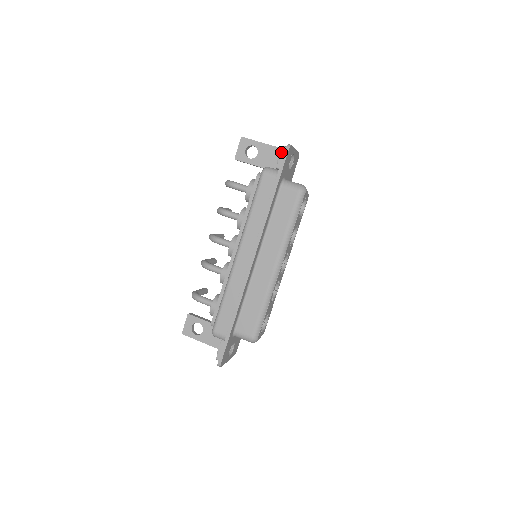
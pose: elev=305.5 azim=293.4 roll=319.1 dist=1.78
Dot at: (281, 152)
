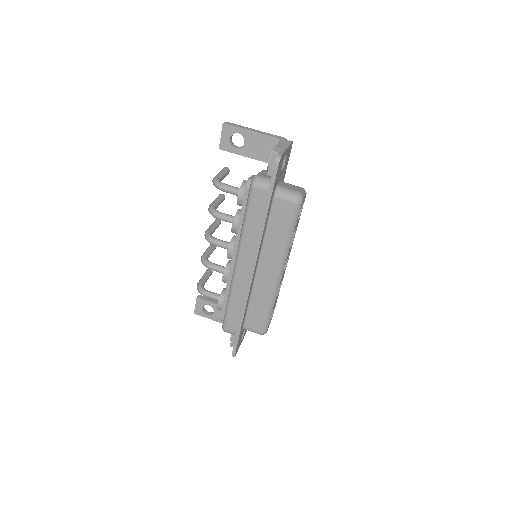
Dot at: (271, 158)
